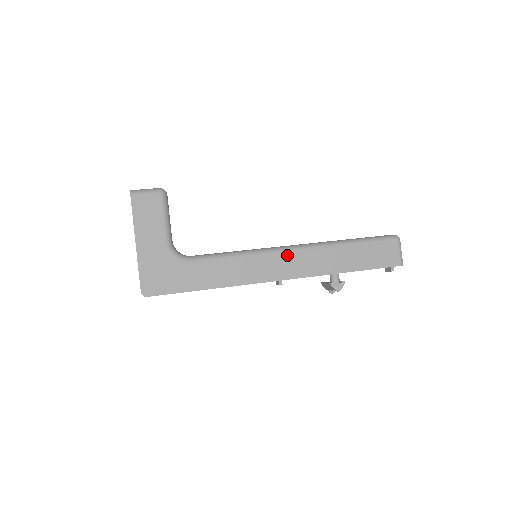
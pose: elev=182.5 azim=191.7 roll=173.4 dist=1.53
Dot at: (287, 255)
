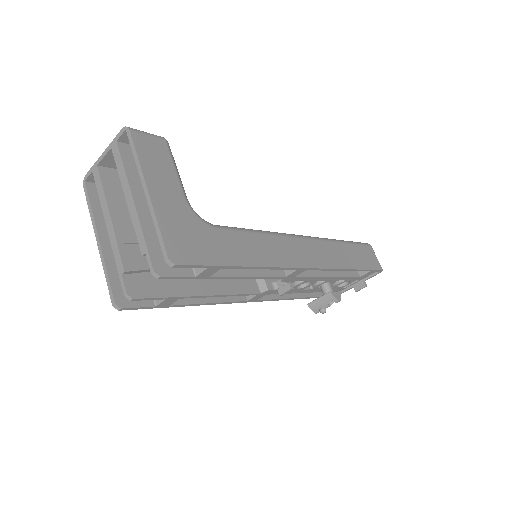
Dot at: (304, 242)
